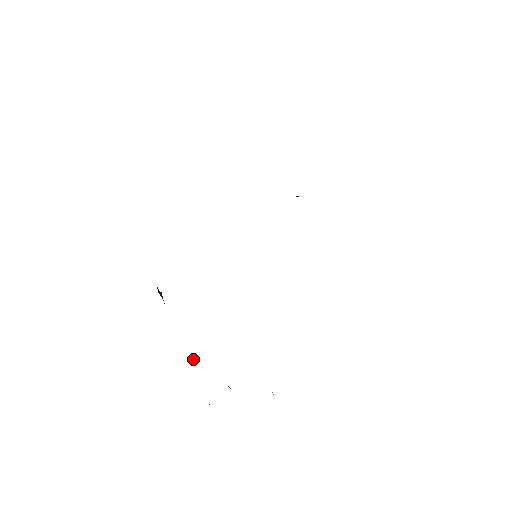
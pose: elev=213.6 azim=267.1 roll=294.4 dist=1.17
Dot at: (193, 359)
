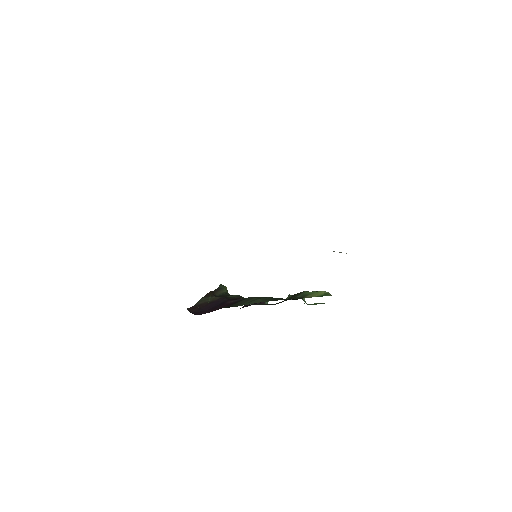
Dot at: occluded
